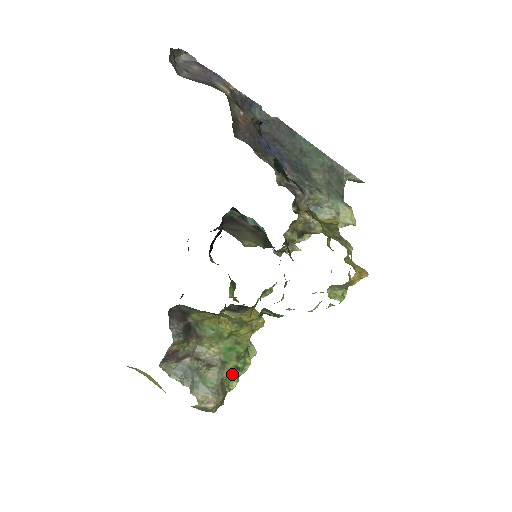
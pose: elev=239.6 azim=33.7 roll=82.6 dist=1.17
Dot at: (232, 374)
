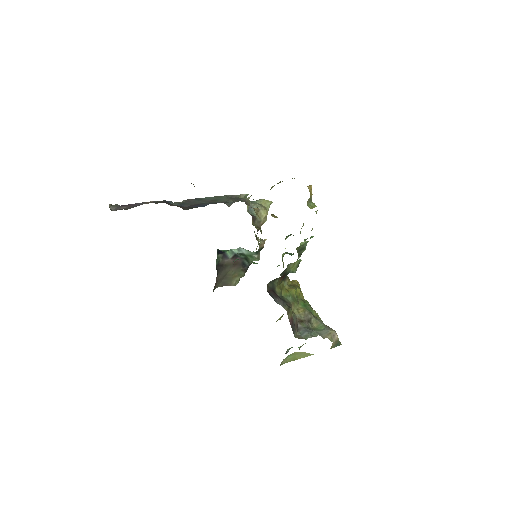
Dot at: occluded
